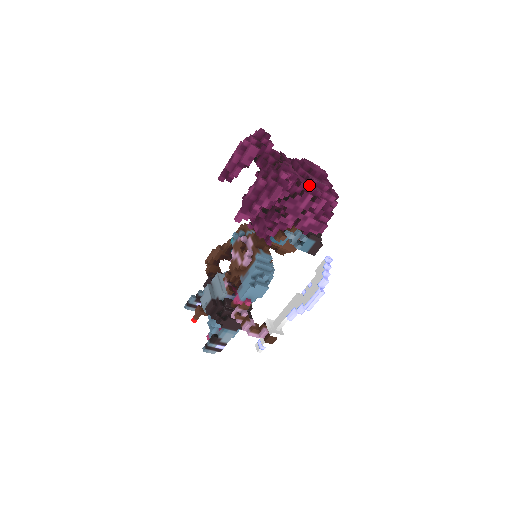
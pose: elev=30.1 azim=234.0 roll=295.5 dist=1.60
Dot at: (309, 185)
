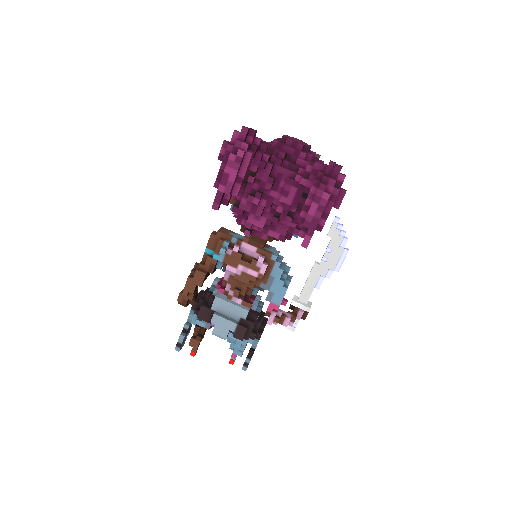
Dot at: occluded
